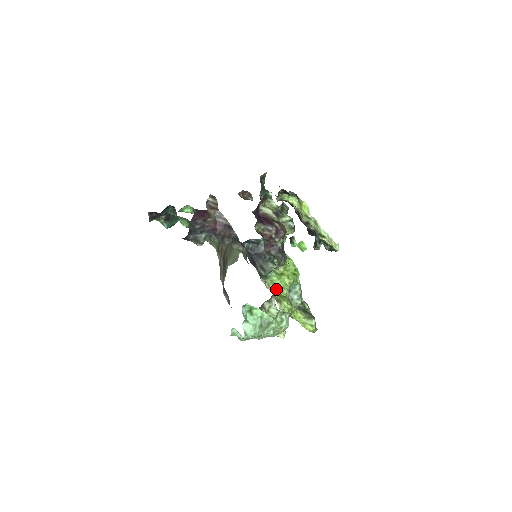
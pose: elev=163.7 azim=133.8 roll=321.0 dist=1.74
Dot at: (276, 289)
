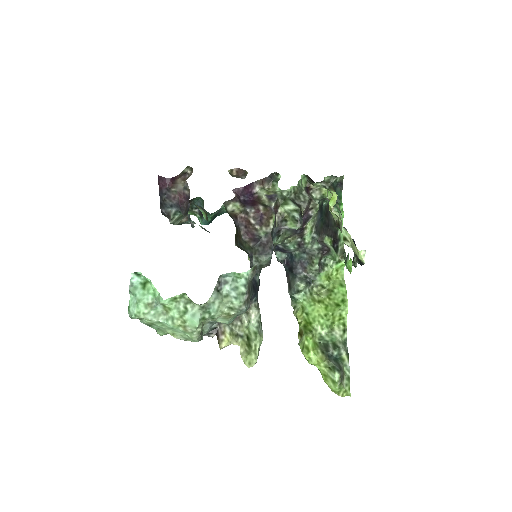
Dot at: (304, 318)
